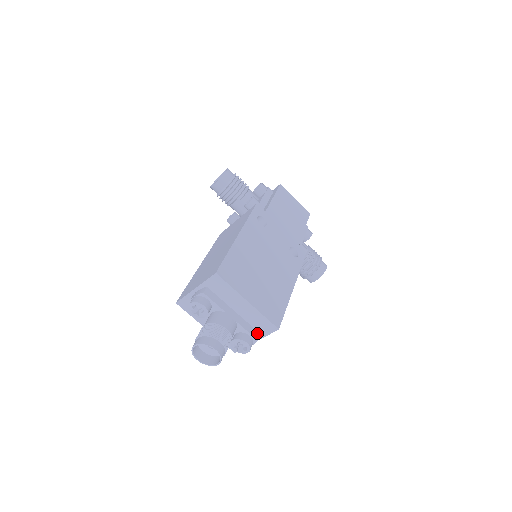
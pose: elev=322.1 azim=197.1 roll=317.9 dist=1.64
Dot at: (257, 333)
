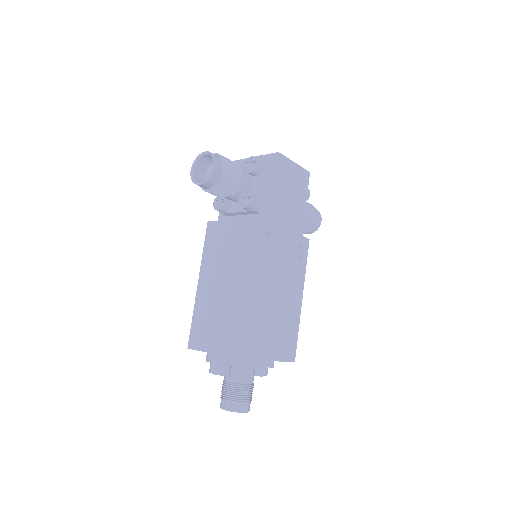
Dot at: (272, 361)
